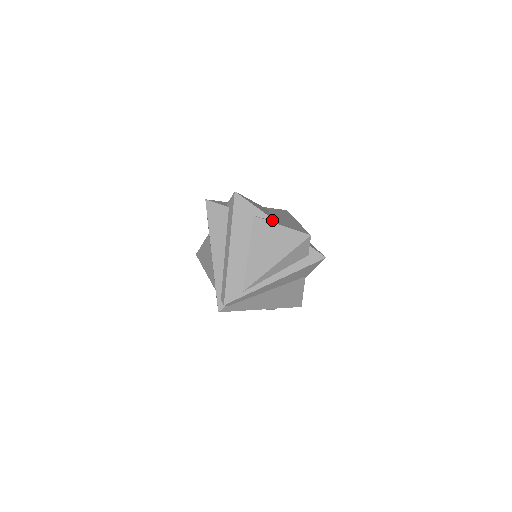
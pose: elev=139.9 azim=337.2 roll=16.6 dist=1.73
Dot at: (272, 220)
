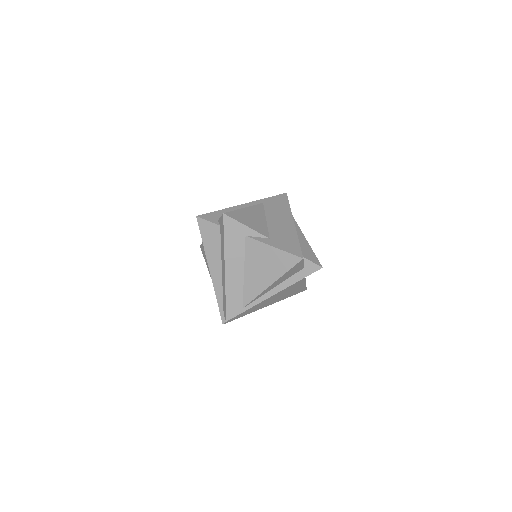
Dot at: (265, 238)
